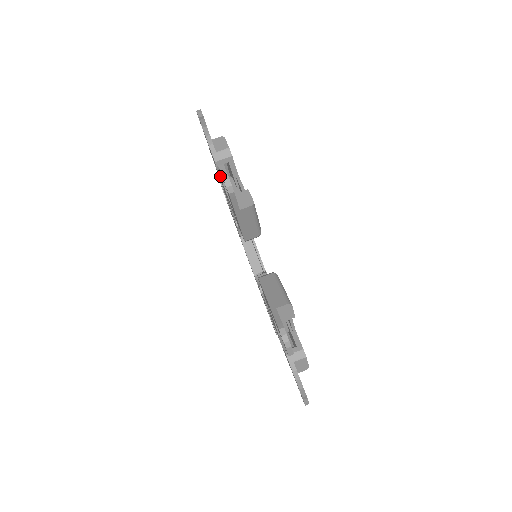
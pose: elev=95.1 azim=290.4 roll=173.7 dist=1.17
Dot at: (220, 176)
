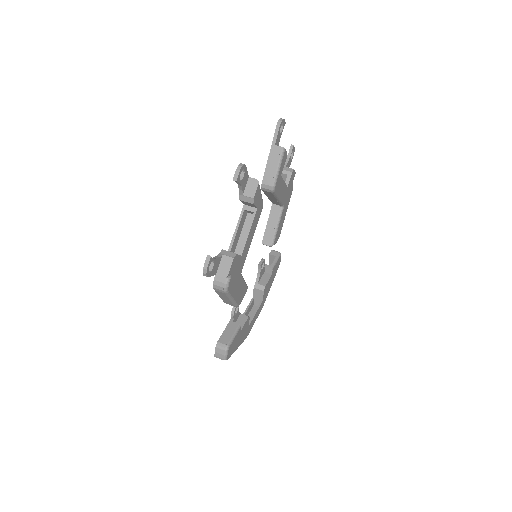
Dot at: occluded
